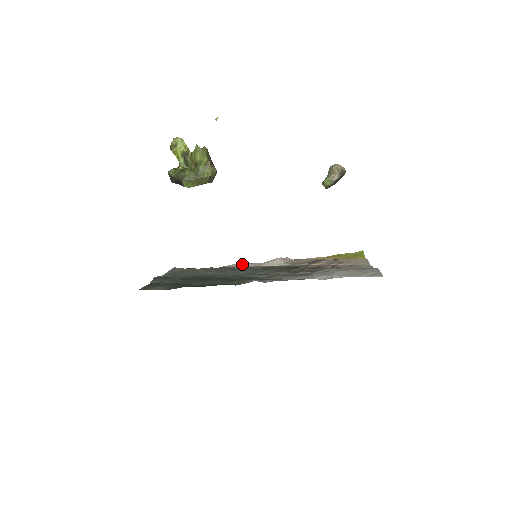
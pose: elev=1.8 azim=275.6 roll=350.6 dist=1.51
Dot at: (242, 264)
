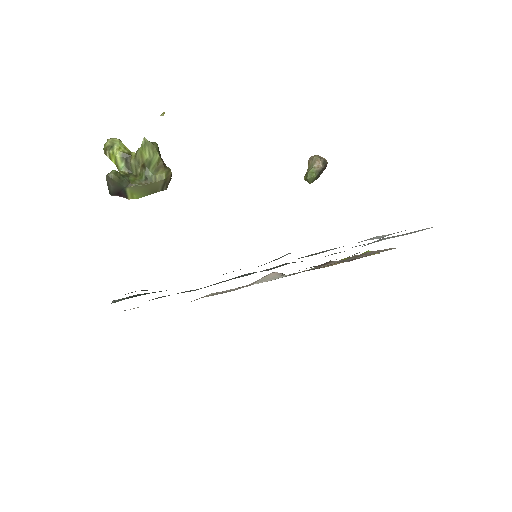
Dot at: (223, 291)
